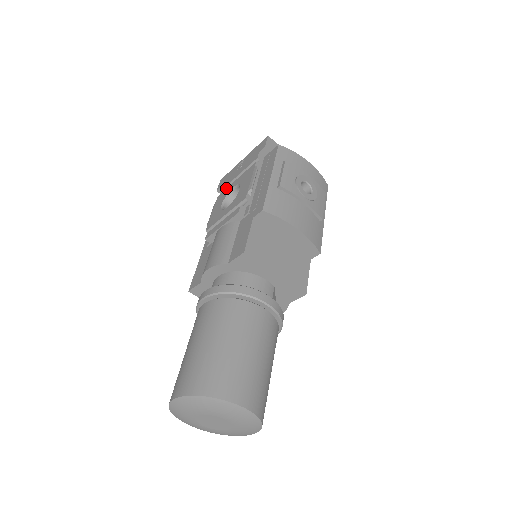
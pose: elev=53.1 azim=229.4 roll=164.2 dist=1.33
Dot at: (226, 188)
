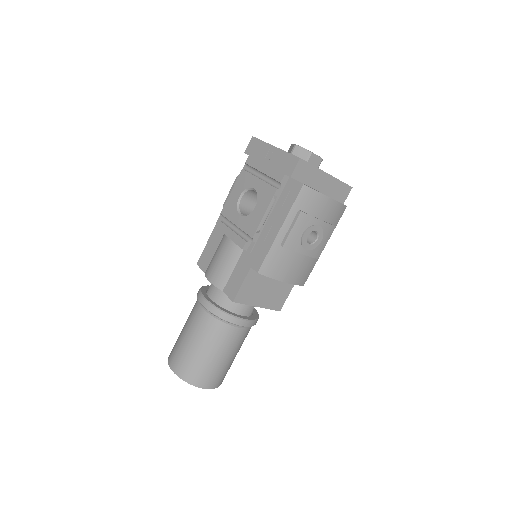
Dot at: (249, 173)
